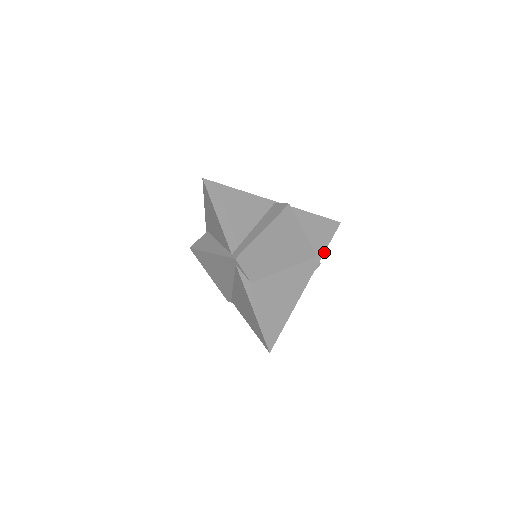
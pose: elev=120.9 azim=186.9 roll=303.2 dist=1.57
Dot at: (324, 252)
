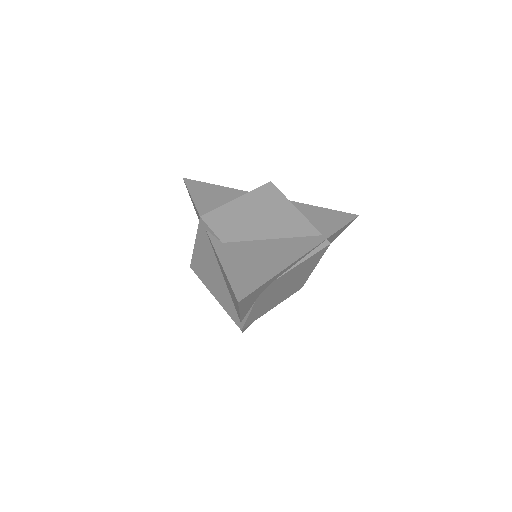
Dot at: (334, 233)
